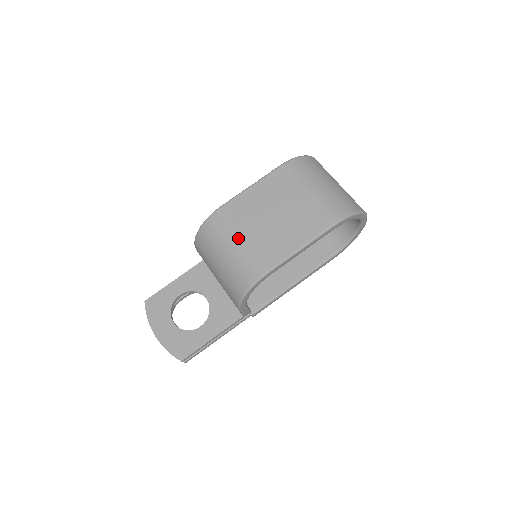
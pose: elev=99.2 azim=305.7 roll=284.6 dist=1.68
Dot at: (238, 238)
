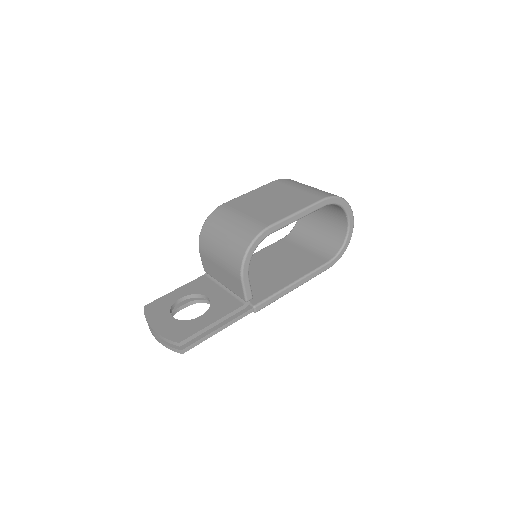
Dot at: (240, 215)
